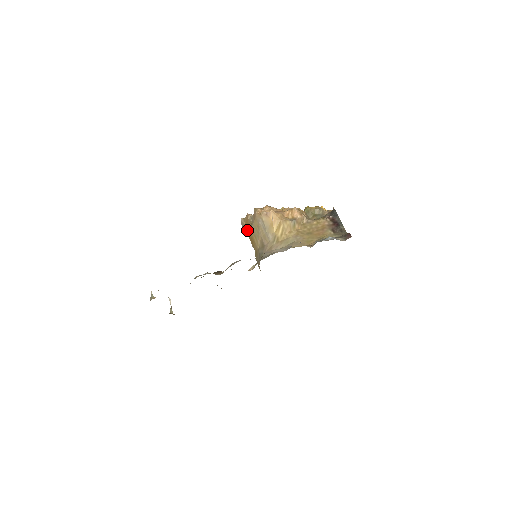
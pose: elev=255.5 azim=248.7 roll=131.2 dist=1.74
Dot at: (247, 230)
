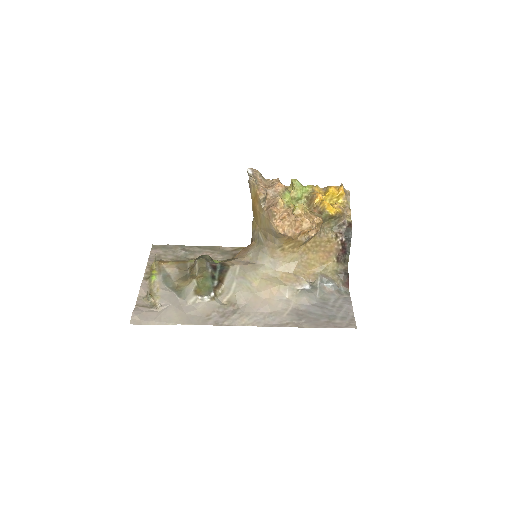
Dot at: (253, 199)
